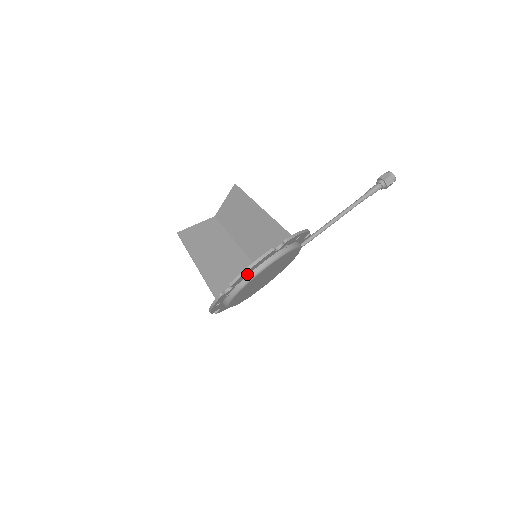
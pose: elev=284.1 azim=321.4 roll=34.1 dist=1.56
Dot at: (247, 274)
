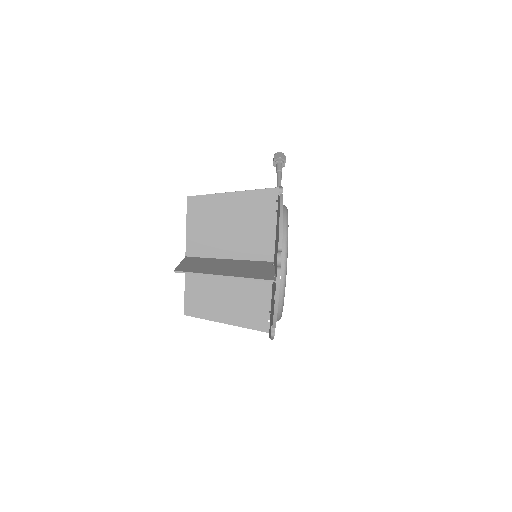
Dot at: occluded
